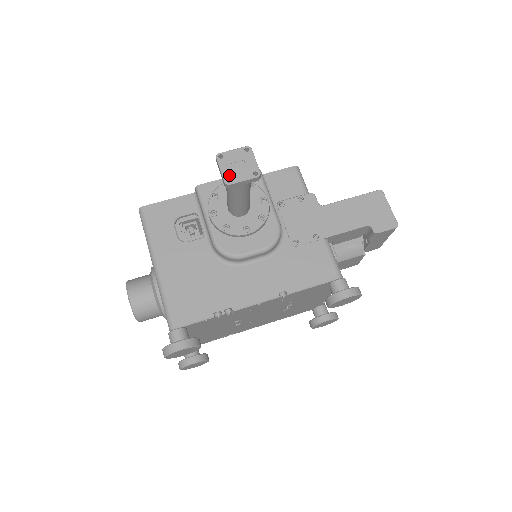
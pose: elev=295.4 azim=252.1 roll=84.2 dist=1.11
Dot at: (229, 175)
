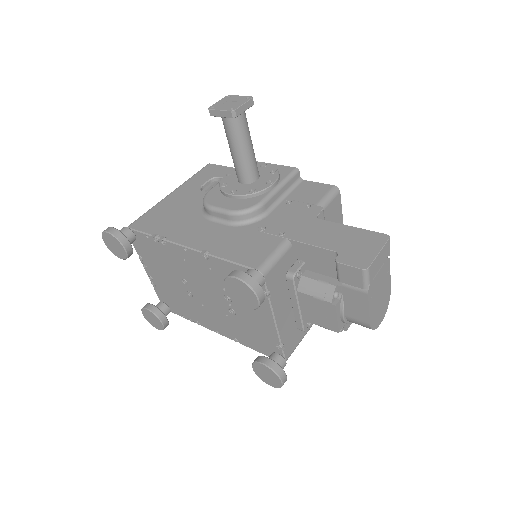
Dot at: (217, 105)
